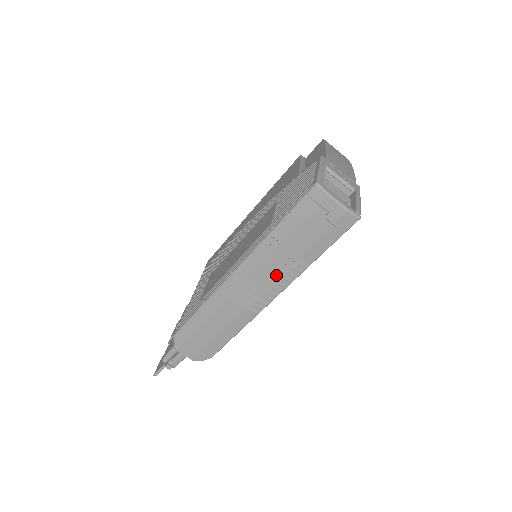
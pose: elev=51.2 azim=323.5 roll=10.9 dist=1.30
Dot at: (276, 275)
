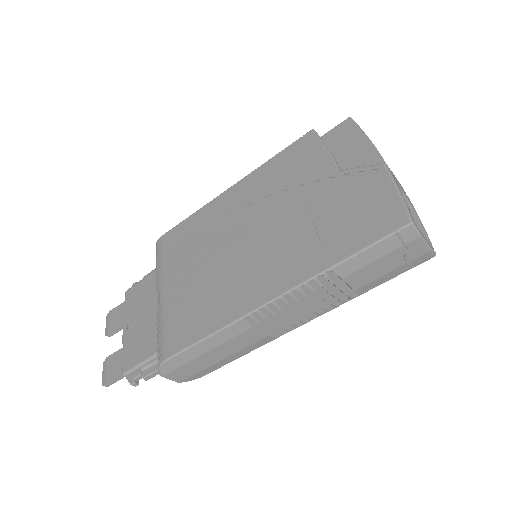
Dot at: (317, 305)
